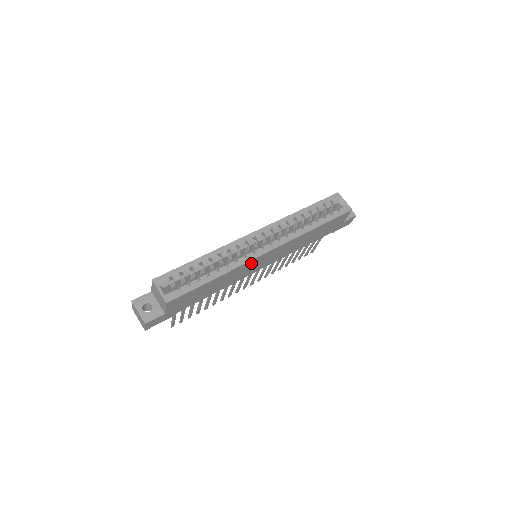
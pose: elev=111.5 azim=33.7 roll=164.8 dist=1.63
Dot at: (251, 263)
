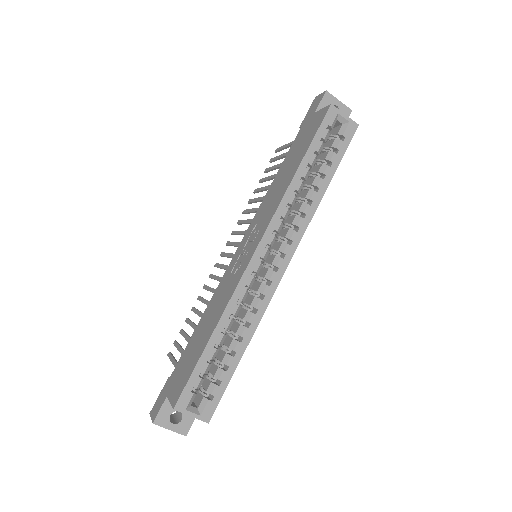
Dot at: occluded
